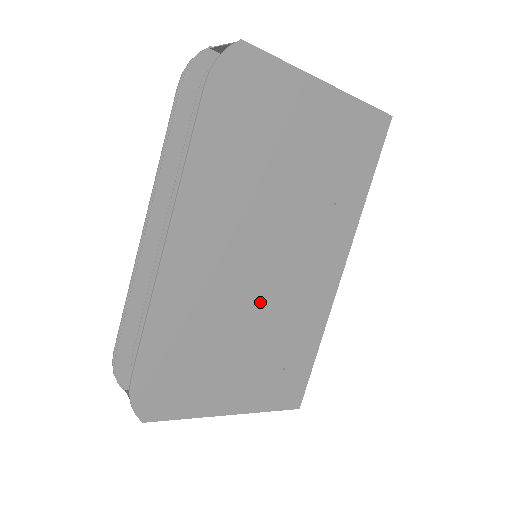
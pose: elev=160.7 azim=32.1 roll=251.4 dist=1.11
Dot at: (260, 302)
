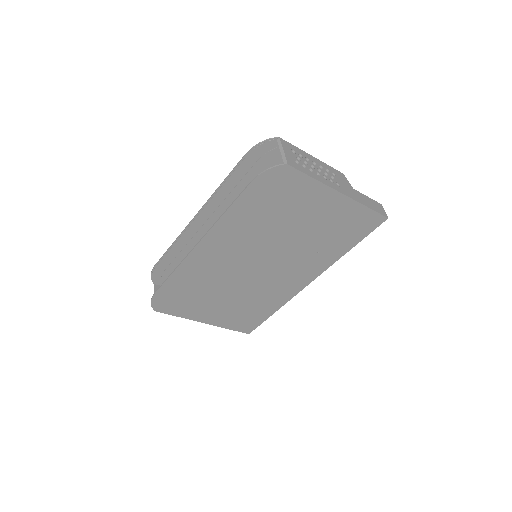
Dot at: (244, 283)
